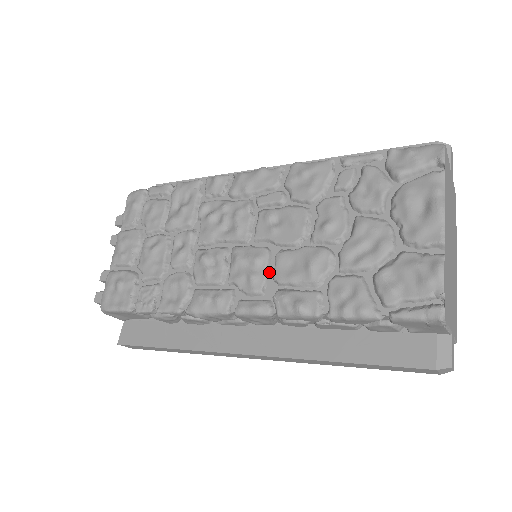
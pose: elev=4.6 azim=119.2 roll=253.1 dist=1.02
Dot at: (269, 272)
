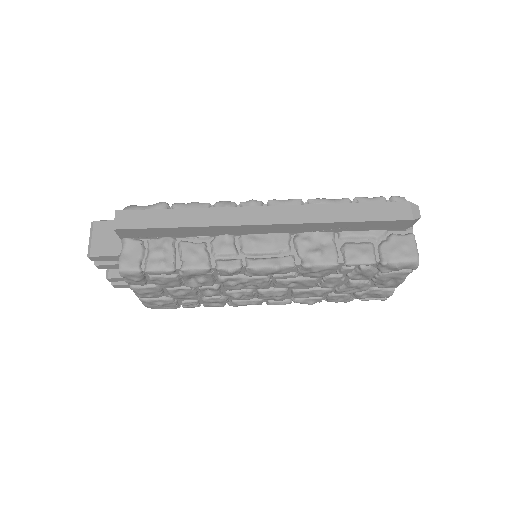
Dot at: (288, 294)
